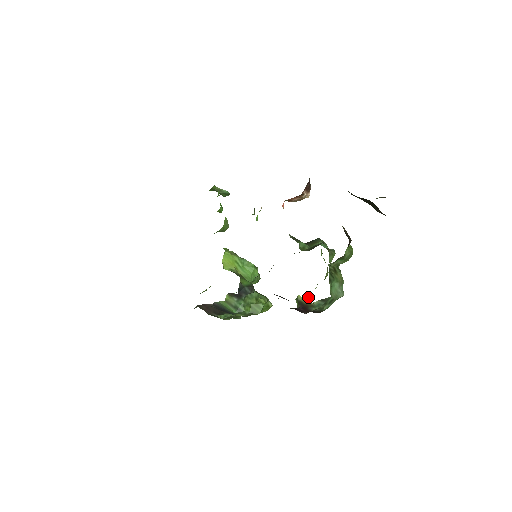
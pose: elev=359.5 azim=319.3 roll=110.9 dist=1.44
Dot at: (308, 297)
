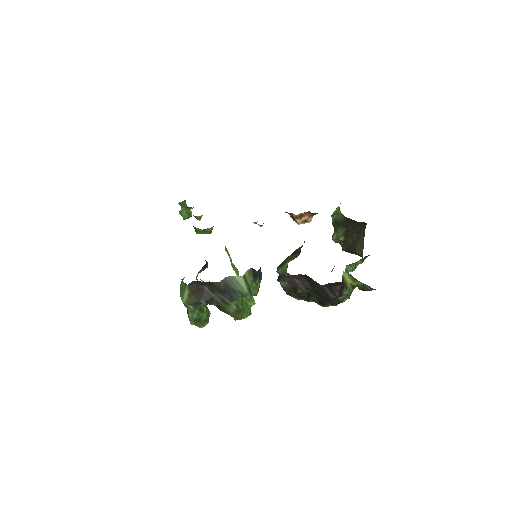
Dot at: (308, 300)
